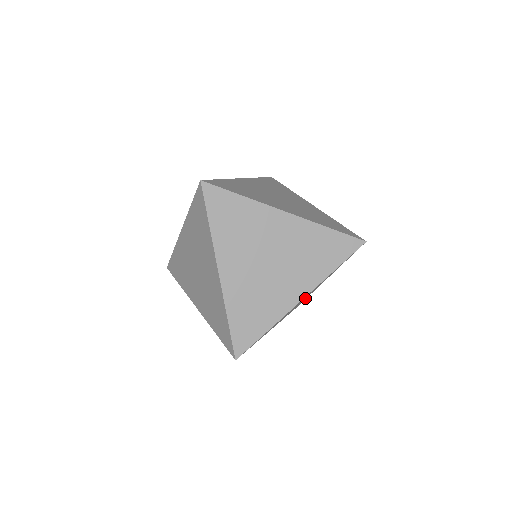
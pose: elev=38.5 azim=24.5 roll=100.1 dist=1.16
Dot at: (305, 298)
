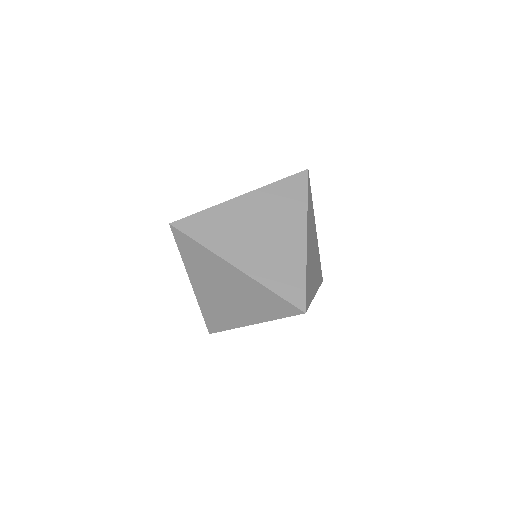
Dot at: occluded
